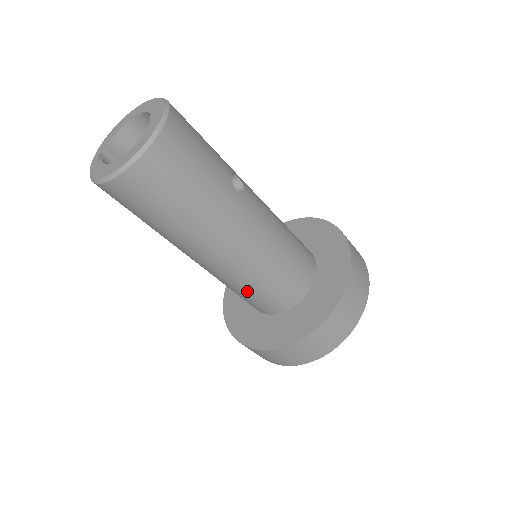
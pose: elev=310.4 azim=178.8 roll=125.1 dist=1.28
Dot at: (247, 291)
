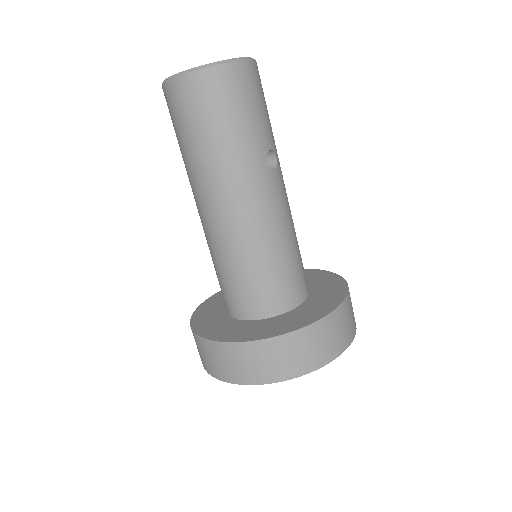
Dot at: (224, 270)
